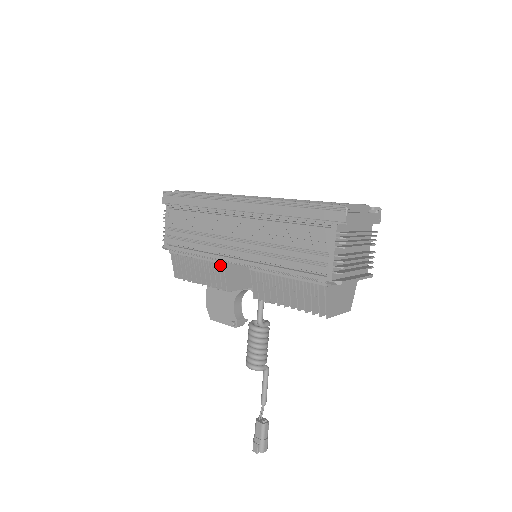
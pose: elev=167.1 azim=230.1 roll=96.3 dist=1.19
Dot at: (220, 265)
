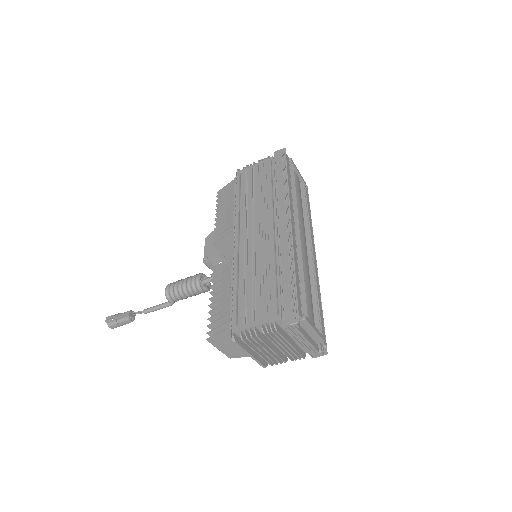
Dot at: (232, 228)
